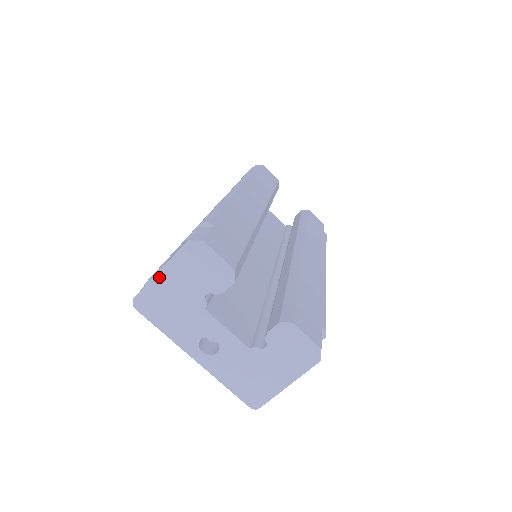
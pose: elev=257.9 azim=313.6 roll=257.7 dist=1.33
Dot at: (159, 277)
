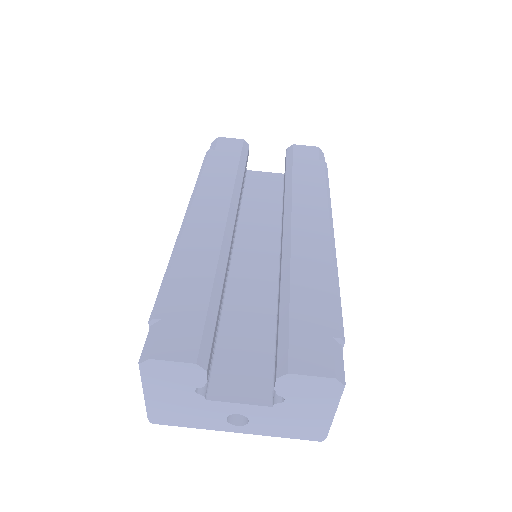
Dot at: (147, 398)
